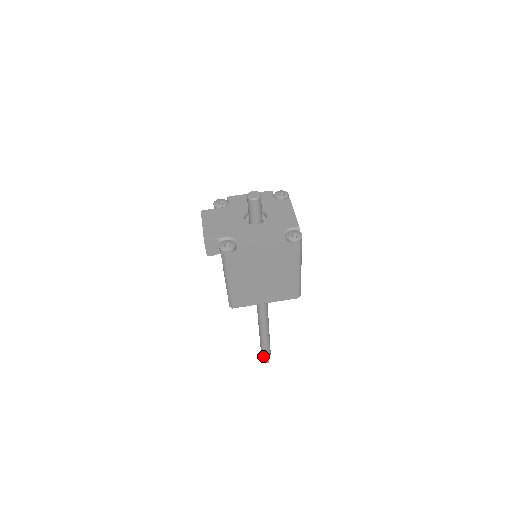
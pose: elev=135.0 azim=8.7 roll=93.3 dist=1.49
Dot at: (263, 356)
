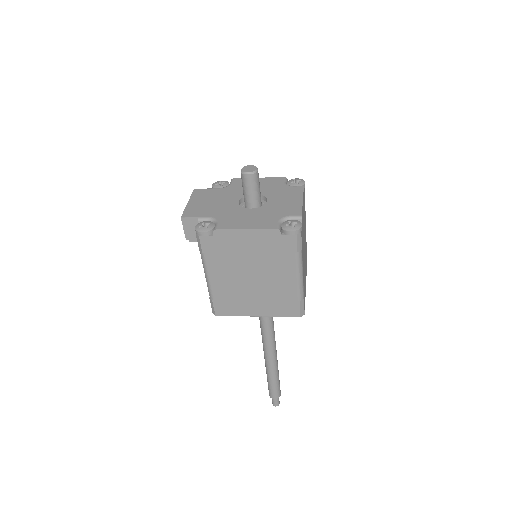
Dot at: (270, 395)
